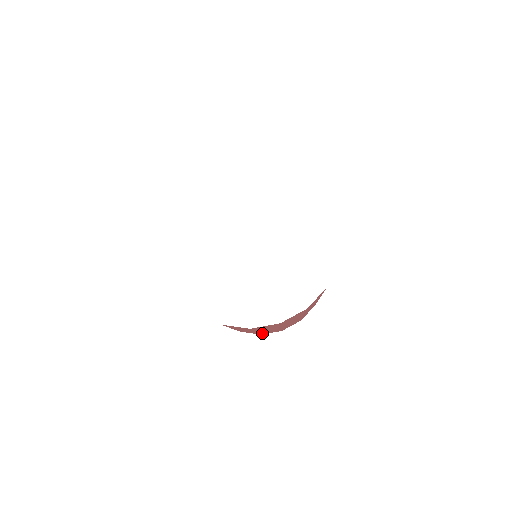
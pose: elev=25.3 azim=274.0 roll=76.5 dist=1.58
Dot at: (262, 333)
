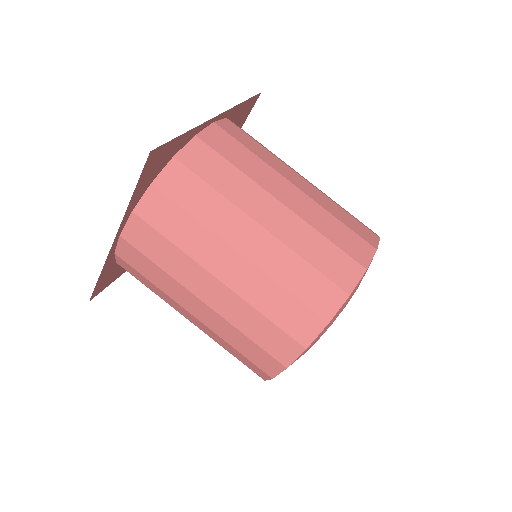
Dot at: (262, 345)
